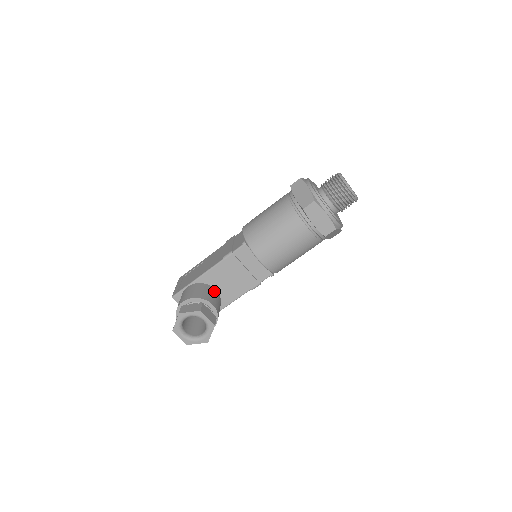
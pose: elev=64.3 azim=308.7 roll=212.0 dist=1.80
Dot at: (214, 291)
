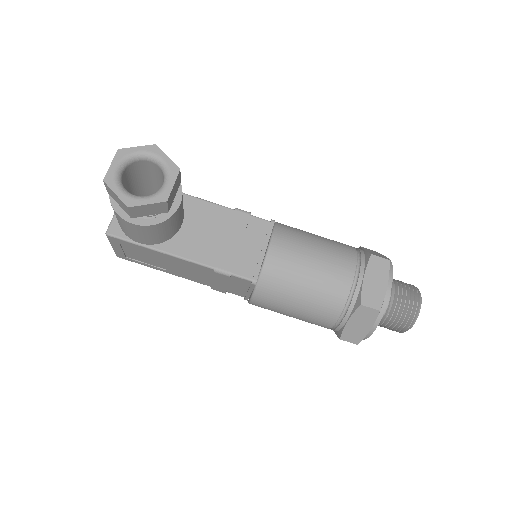
Dot at: occluded
